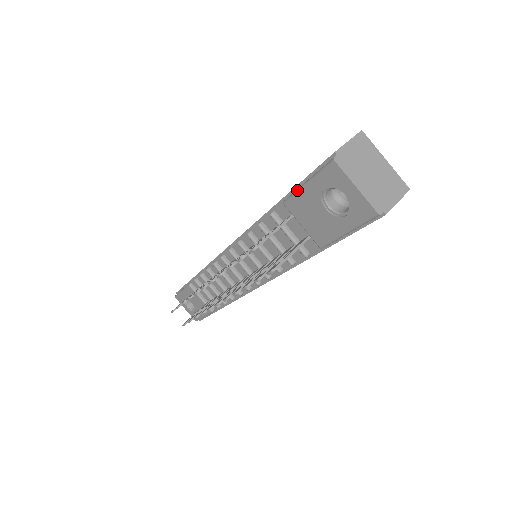
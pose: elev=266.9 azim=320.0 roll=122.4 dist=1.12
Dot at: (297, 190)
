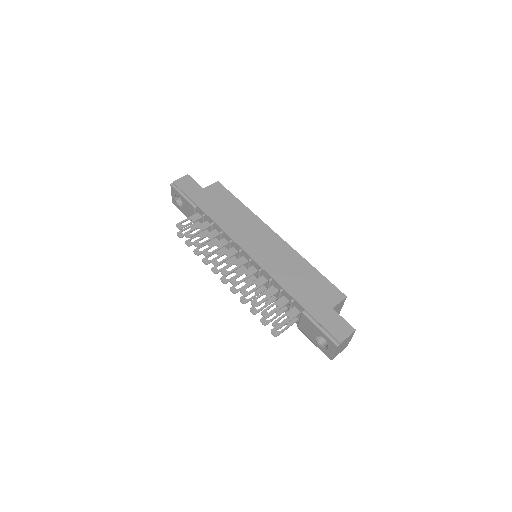
Dot at: (314, 323)
